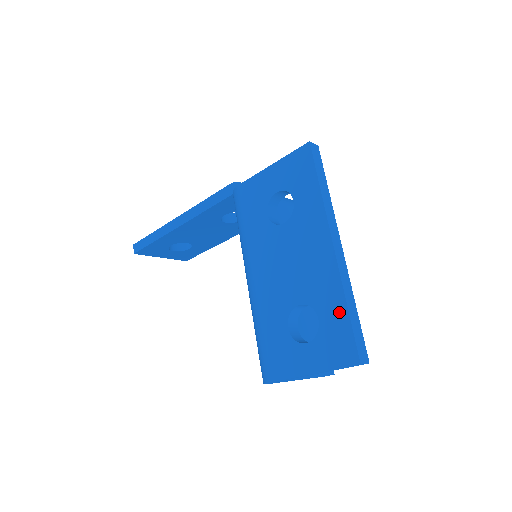
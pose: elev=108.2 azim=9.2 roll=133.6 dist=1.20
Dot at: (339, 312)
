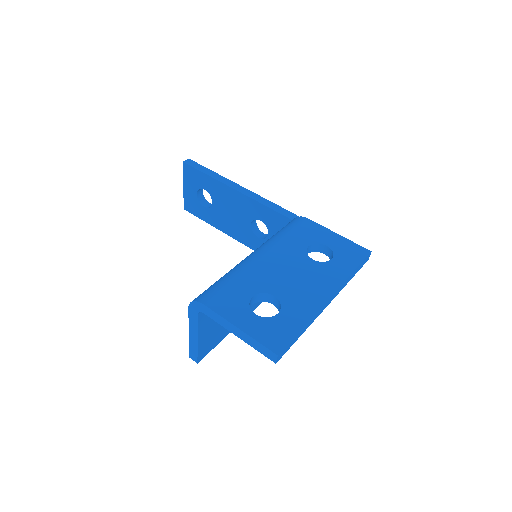
Dot at: (296, 323)
